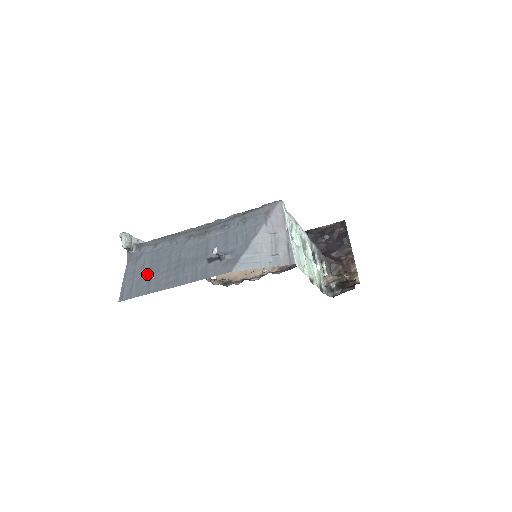
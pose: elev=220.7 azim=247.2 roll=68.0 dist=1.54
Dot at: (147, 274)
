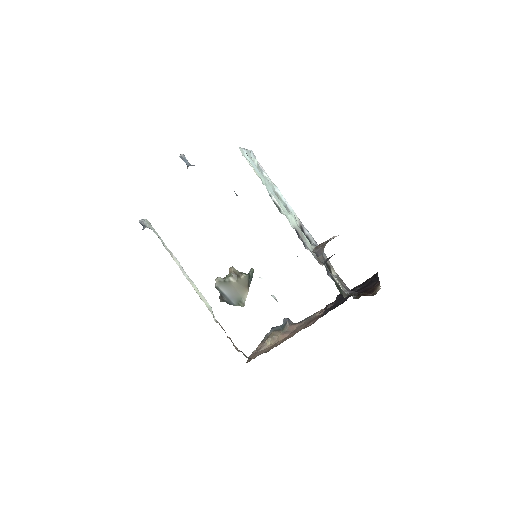
Dot at: occluded
